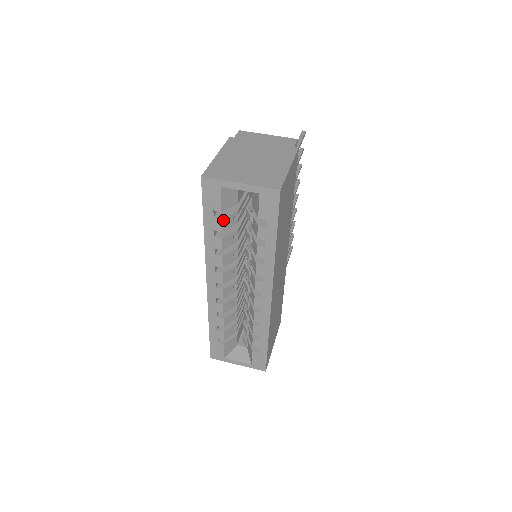
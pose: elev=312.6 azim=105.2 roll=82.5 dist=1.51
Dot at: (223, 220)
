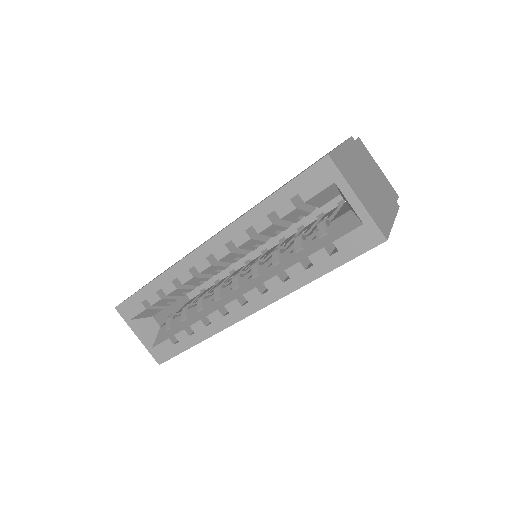
Dot at: (295, 210)
